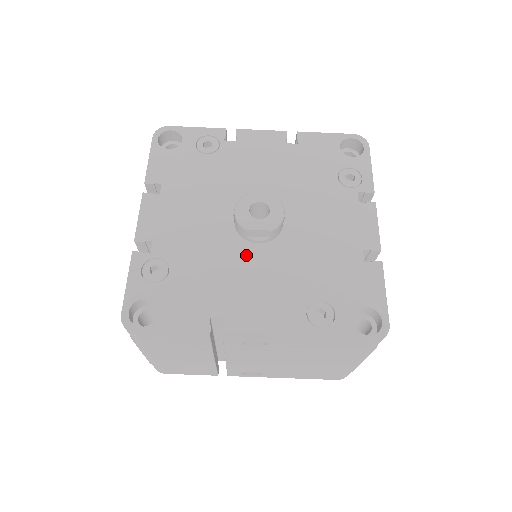
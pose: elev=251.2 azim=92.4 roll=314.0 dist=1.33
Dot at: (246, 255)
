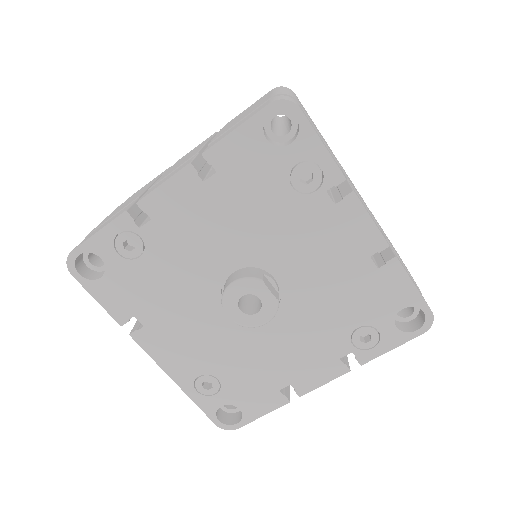
Dot at: (209, 306)
